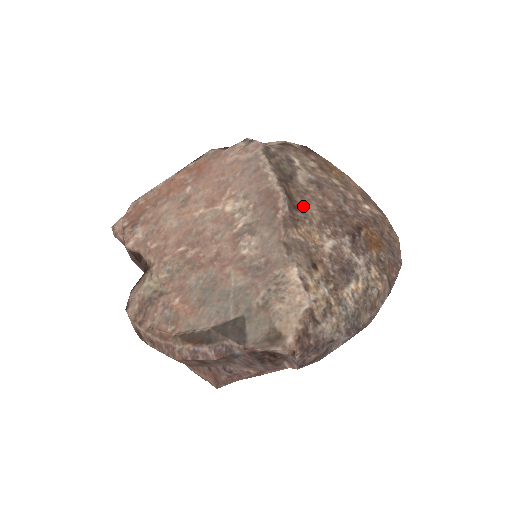
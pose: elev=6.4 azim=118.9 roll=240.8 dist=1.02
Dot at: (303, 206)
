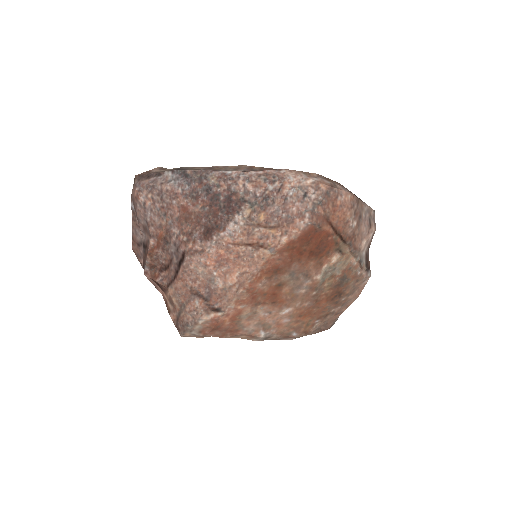
Dot at: occluded
